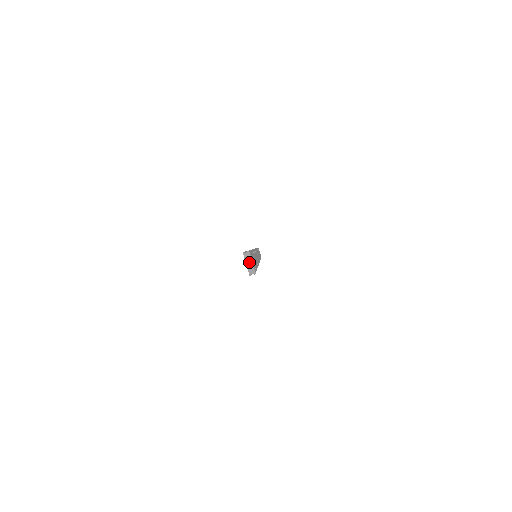
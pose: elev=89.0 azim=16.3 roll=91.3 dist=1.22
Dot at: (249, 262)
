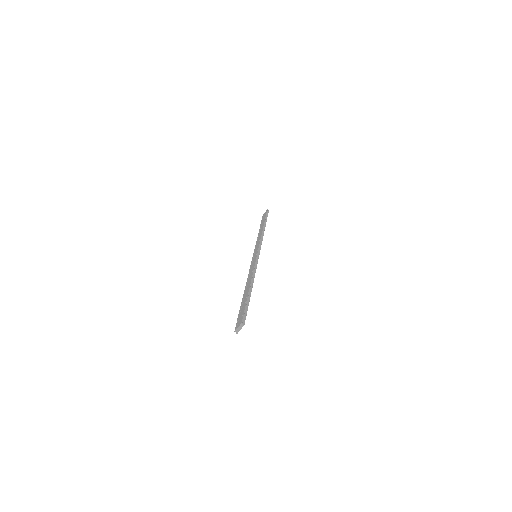
Dot at: (240, 328)
